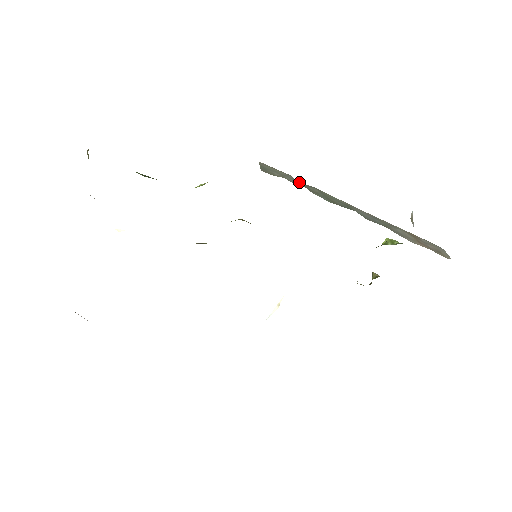
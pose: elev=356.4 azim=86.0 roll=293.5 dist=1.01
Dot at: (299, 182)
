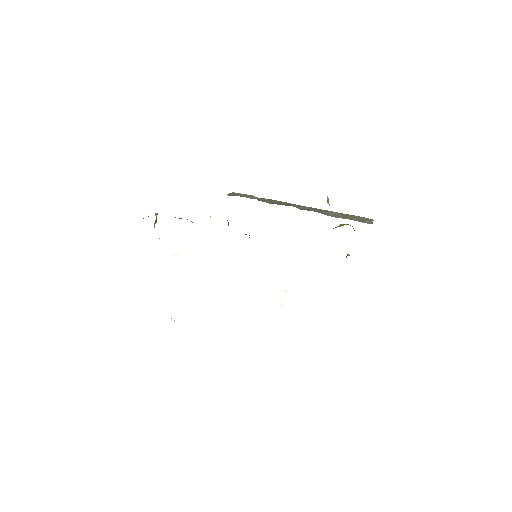
Dot at: (257, 198)
